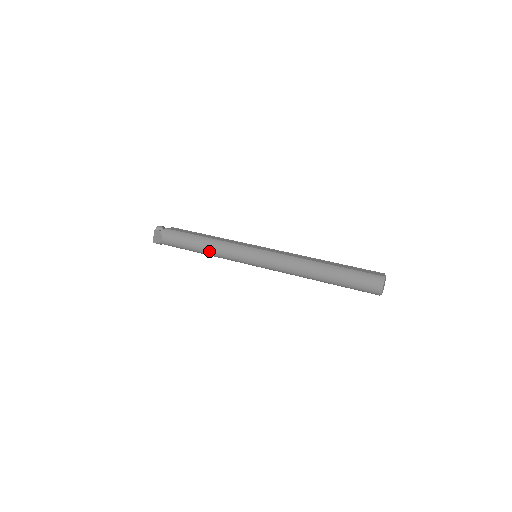
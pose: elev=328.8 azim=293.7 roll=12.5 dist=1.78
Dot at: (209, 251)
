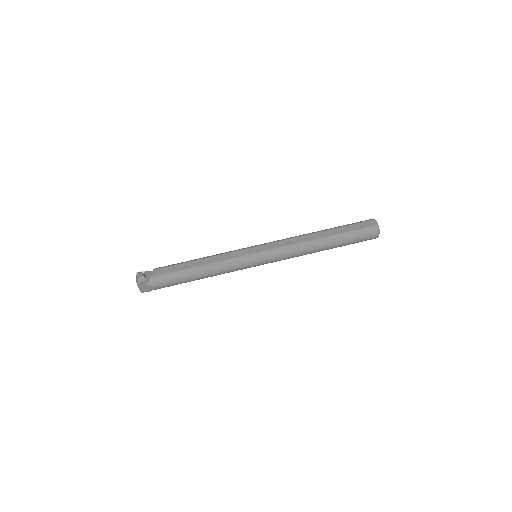
Dot at: (211, 276)
